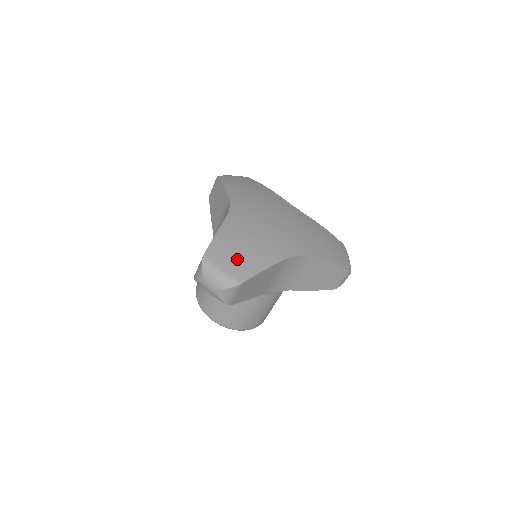
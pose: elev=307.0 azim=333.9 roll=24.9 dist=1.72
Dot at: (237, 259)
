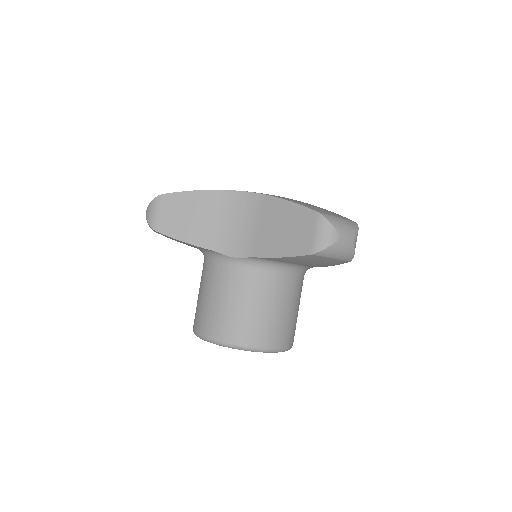
Dot at: occluded
